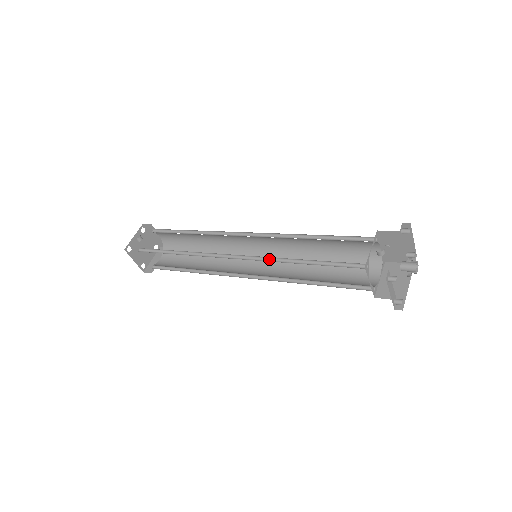
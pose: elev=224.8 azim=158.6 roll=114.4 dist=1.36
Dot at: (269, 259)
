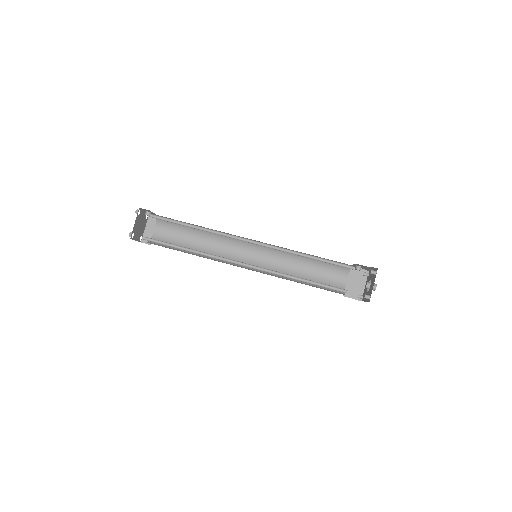
Dot at: (279, 250)
